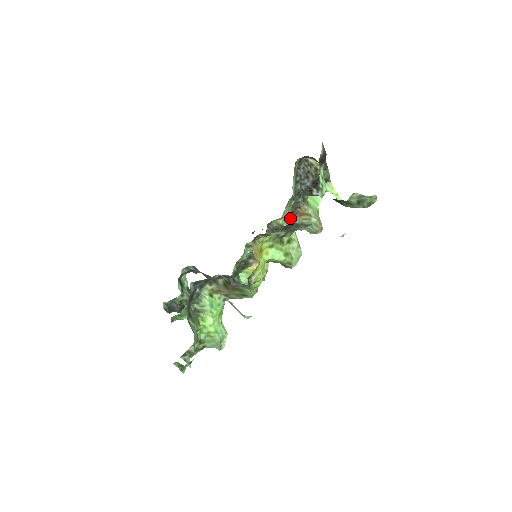
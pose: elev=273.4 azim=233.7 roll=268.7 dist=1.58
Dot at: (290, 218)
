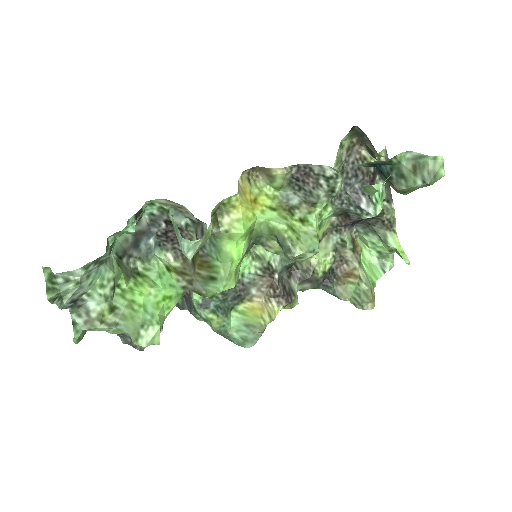
Dot at: (331, 274)
